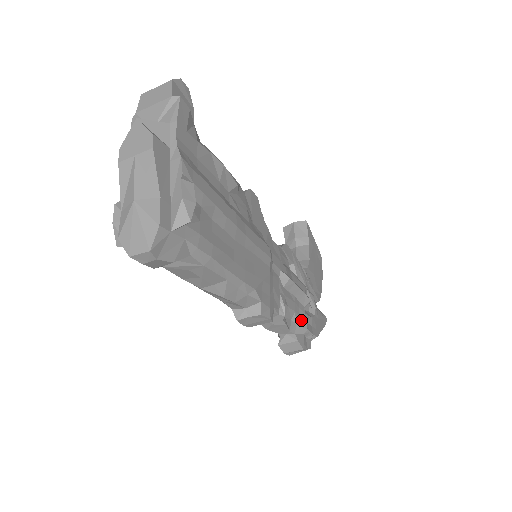
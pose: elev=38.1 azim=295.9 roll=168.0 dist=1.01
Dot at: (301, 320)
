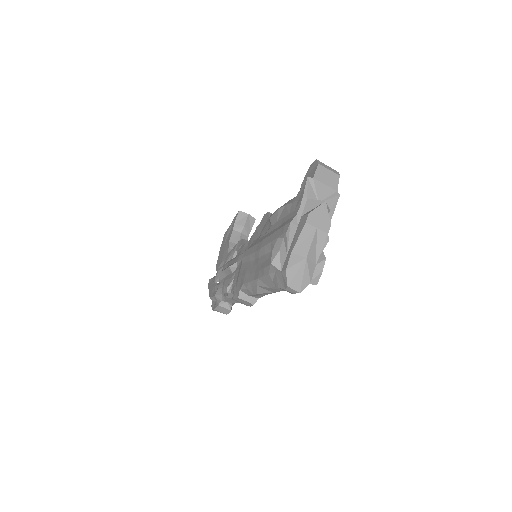
Dot at: occluded
